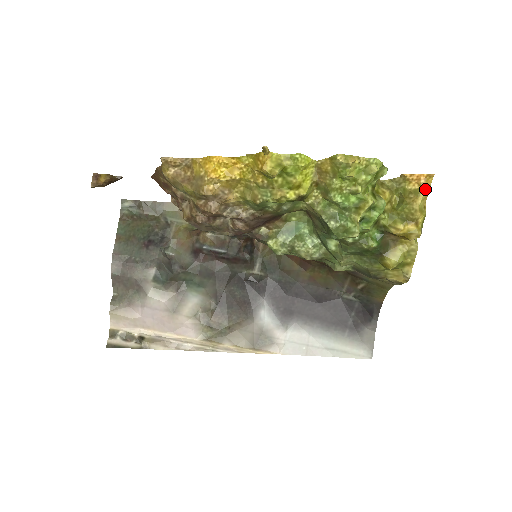
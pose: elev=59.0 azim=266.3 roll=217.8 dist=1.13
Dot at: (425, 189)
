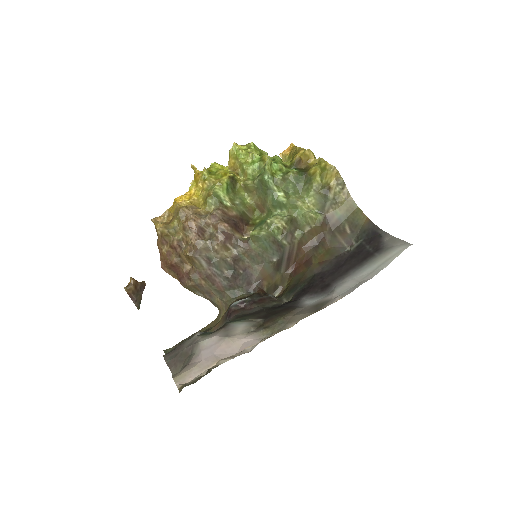
Dot at: (294, 147)
